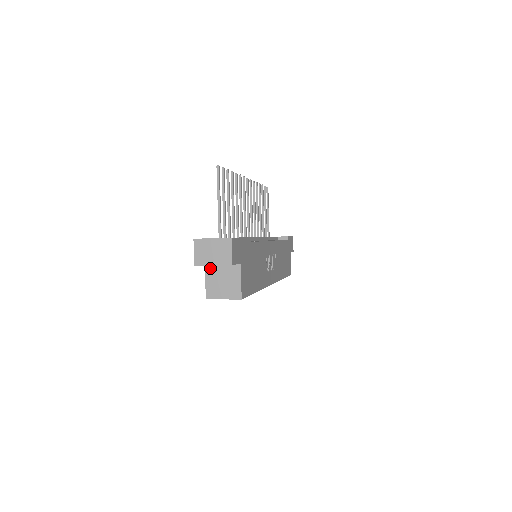
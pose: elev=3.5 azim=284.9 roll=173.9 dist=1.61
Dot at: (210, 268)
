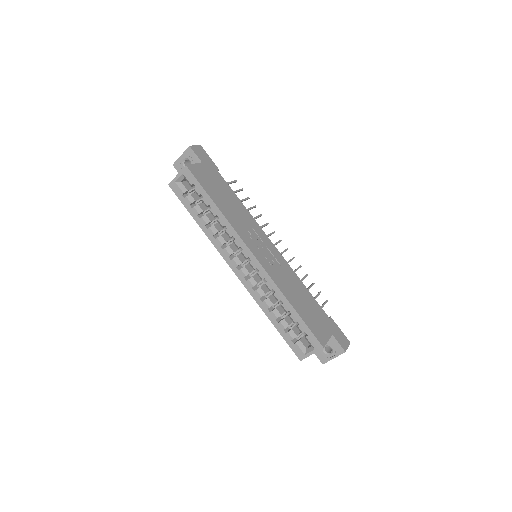
Dot at: occluded
